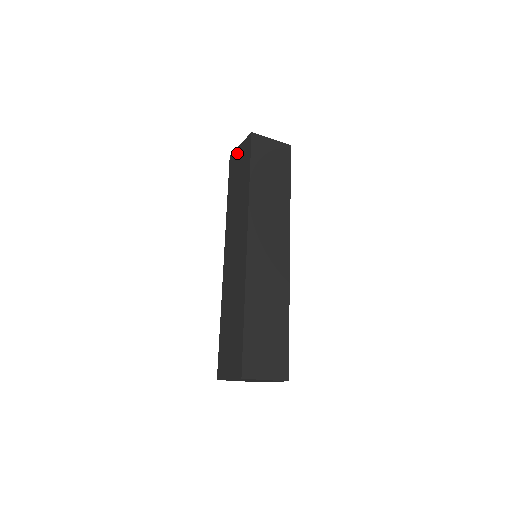
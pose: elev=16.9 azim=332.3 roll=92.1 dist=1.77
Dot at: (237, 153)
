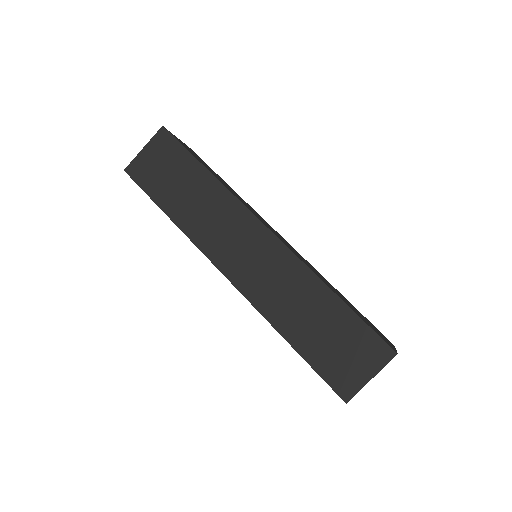
Dot at: occluded
